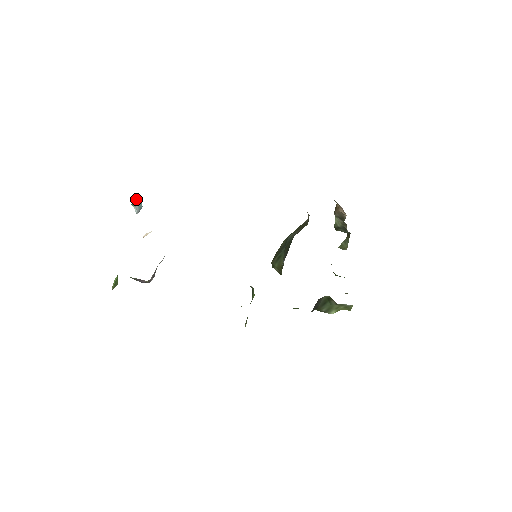
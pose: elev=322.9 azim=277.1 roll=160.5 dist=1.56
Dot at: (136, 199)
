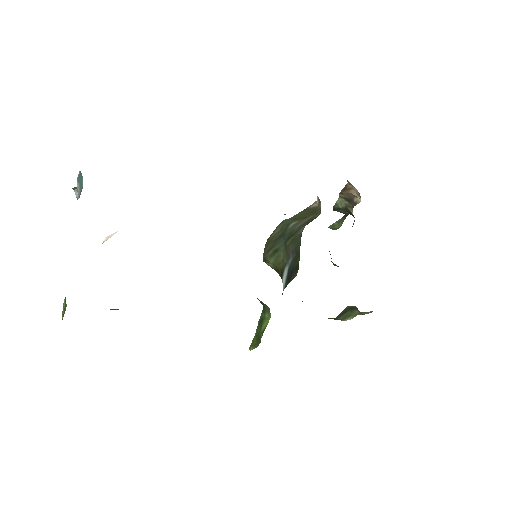
Dot at: (77, 178)
